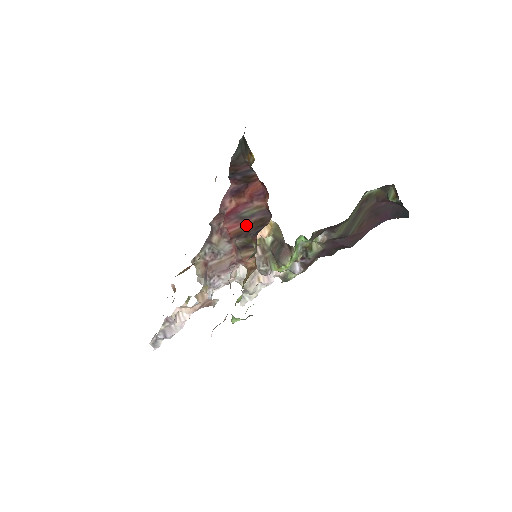
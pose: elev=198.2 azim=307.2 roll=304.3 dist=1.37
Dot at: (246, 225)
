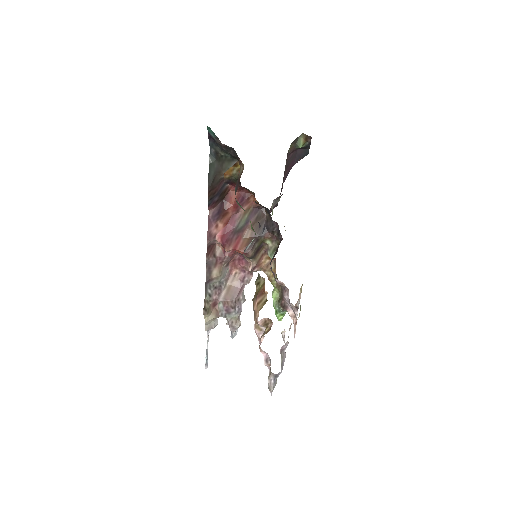
Dot at: (247, 233)
